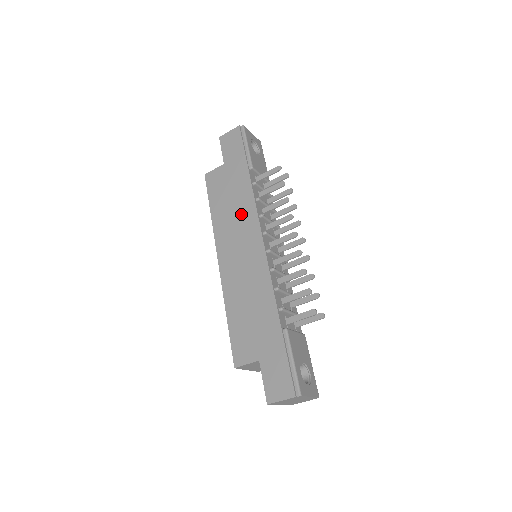
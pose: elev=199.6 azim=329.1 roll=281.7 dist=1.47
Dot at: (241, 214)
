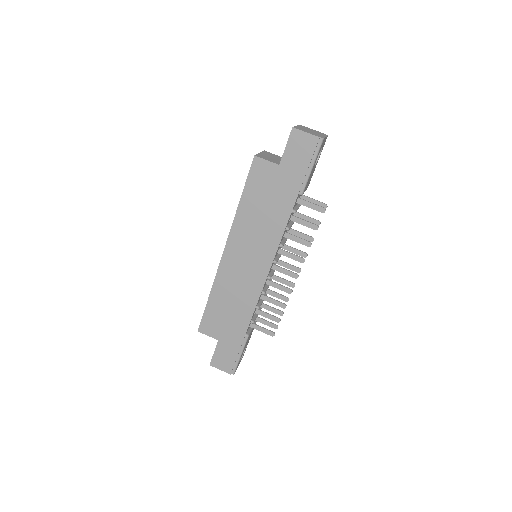
Dot at: (266, 231)
